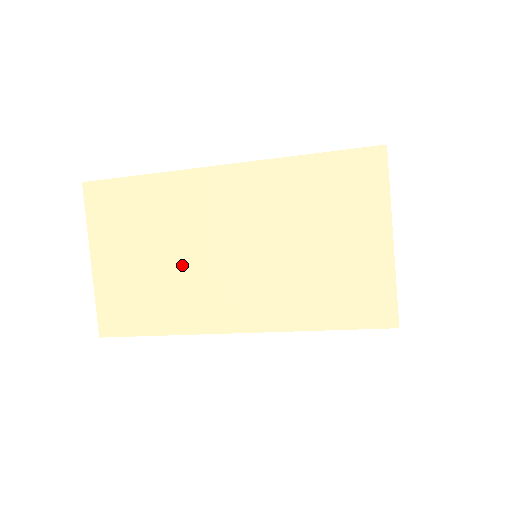
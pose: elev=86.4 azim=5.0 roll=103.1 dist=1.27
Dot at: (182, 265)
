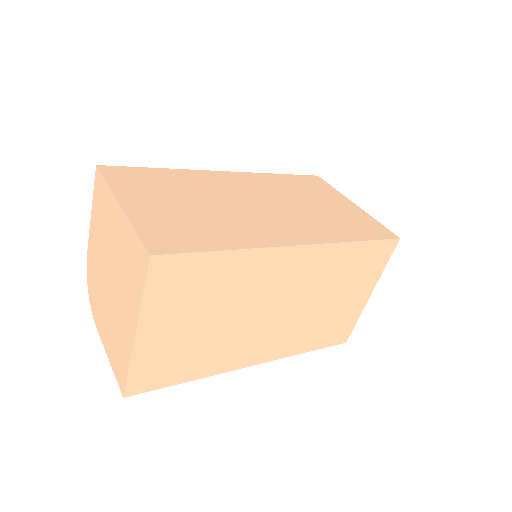
Dot at: (223, 209)
